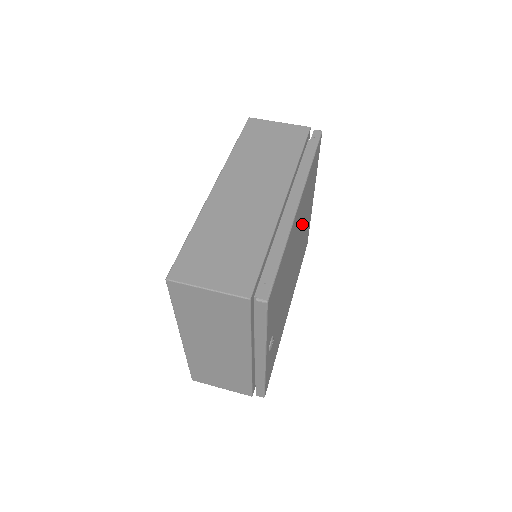
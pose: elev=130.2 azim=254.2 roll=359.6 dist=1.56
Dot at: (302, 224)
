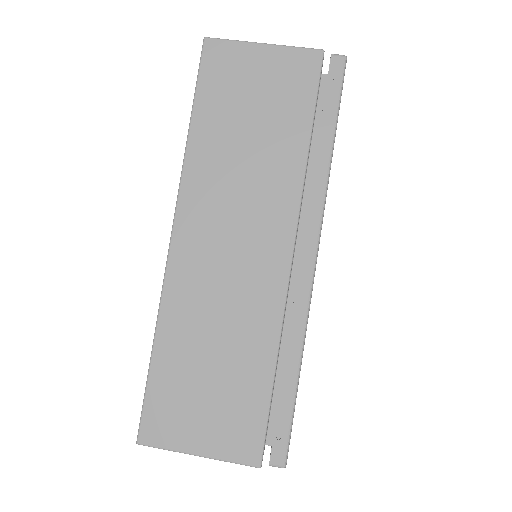
Dot at: occluded
